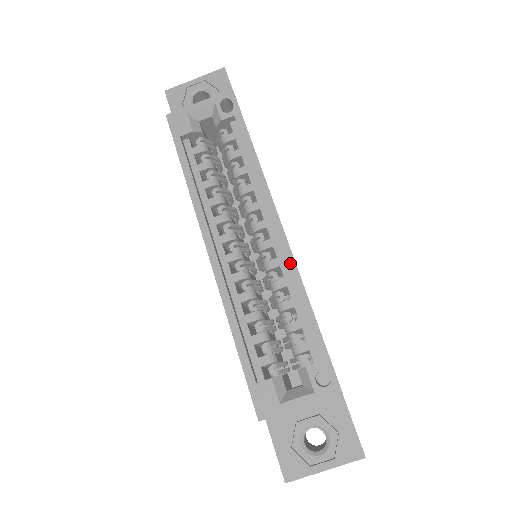
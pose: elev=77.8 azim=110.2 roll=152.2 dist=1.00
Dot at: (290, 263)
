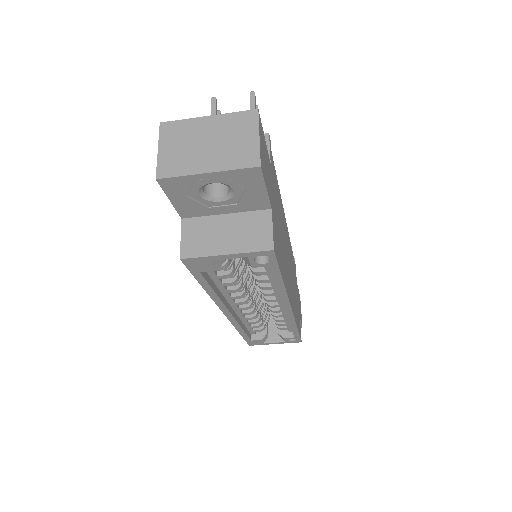
Dot at: (291, 320)
